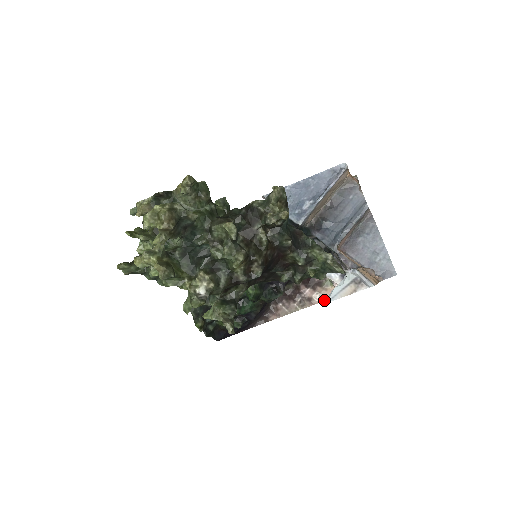
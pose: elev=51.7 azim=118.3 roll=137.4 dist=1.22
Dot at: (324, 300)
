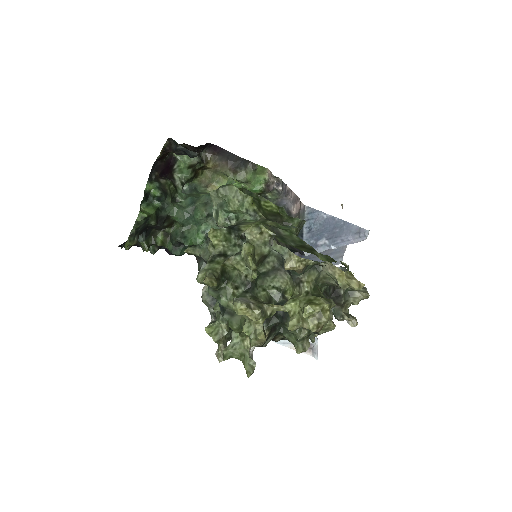
Dot at: occluded
